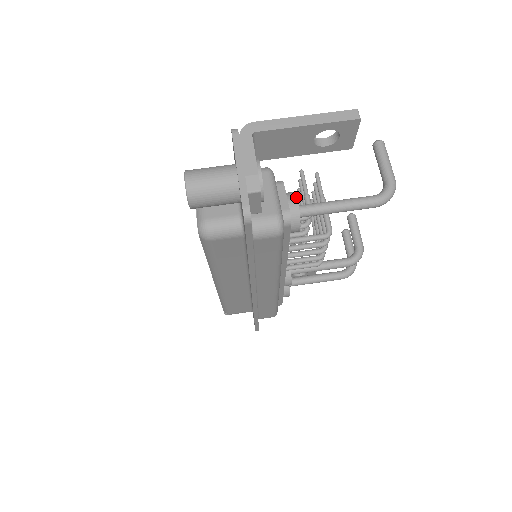
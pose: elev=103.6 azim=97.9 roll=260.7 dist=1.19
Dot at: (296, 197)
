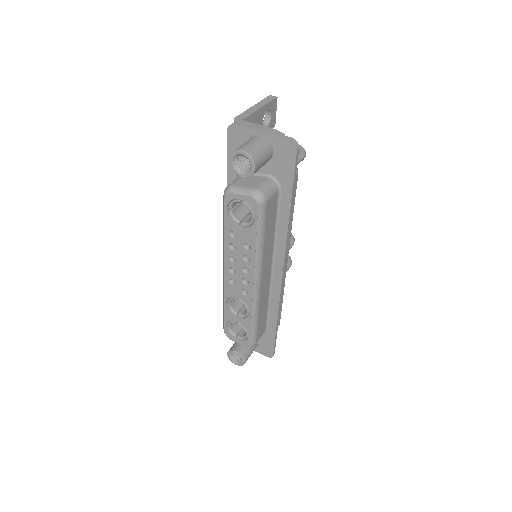
Dot at: occluded
